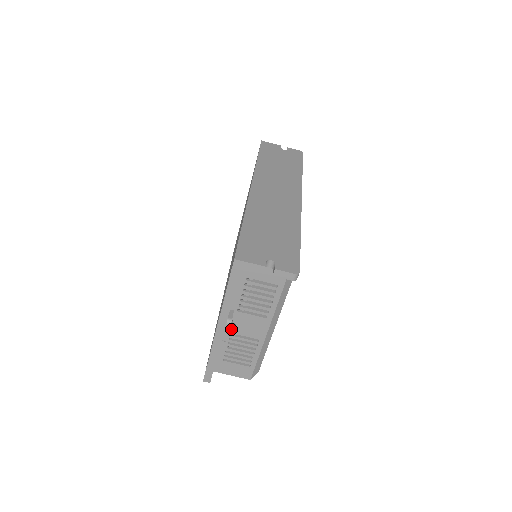
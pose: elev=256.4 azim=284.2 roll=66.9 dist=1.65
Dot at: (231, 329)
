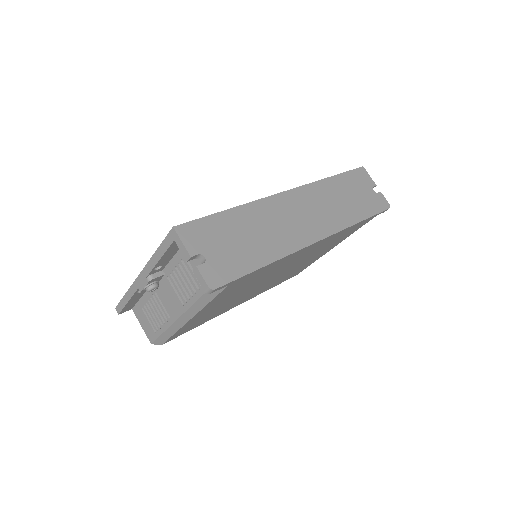
Dot at: (149, 286)
